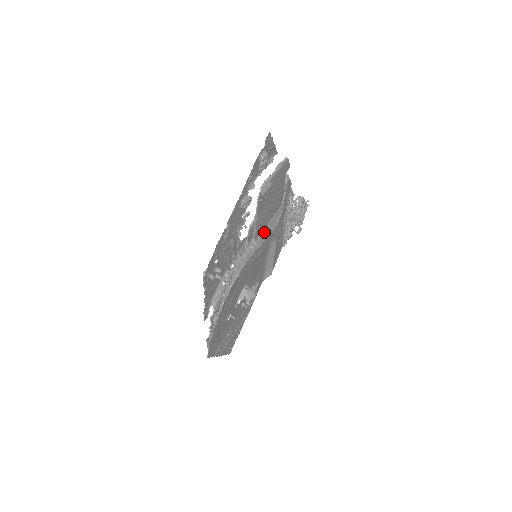
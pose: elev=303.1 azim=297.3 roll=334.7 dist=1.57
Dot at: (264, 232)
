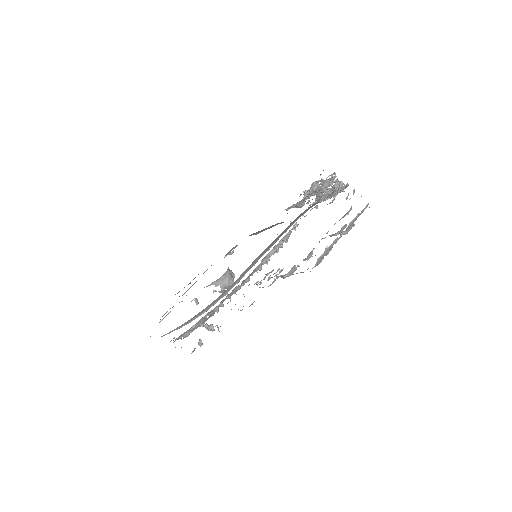
Dot at: (280, 234)
